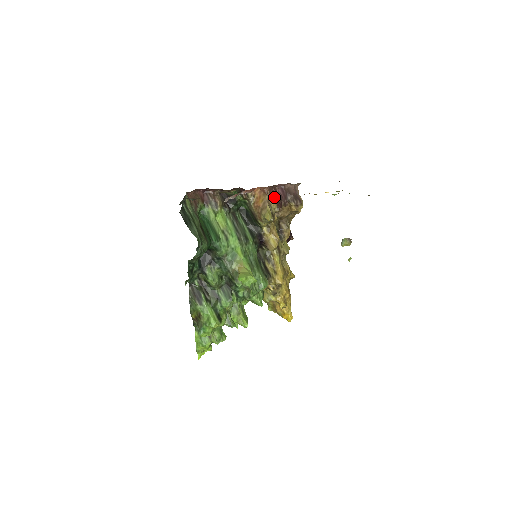
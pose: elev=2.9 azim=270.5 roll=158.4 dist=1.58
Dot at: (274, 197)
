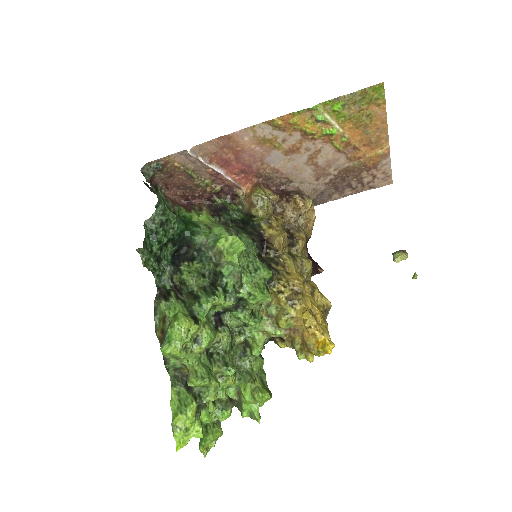
Dot at: occluded
